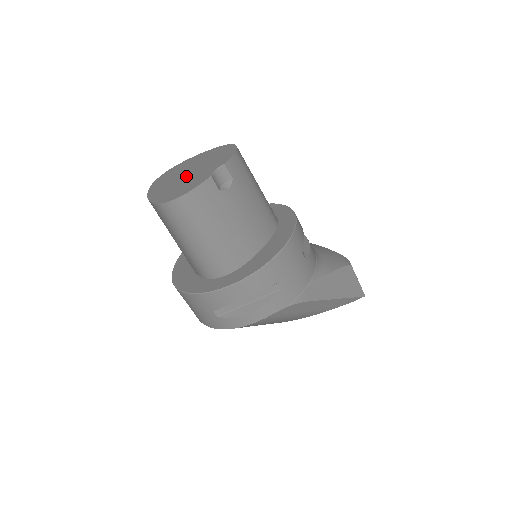
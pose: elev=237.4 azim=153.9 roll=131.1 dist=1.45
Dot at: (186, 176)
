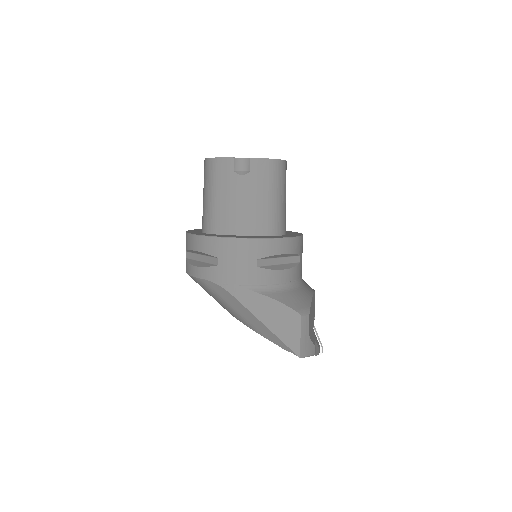
Dot at: occluded
